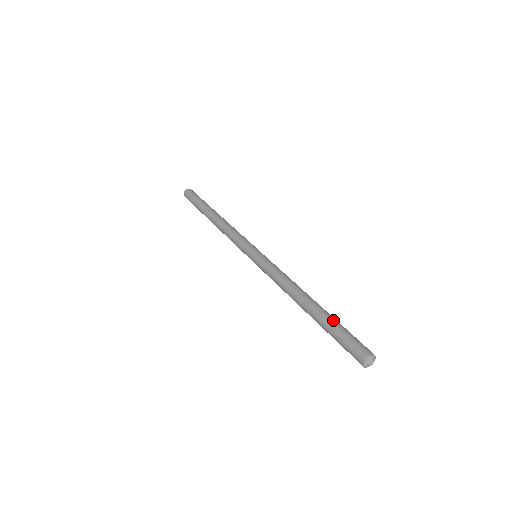
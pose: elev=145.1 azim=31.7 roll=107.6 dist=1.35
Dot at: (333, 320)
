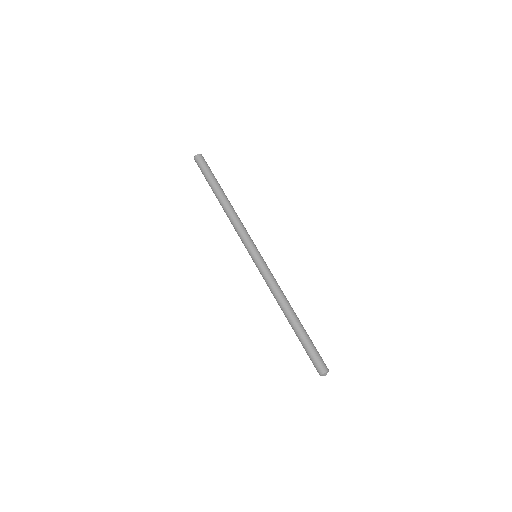
Dot at: (304, 339)
